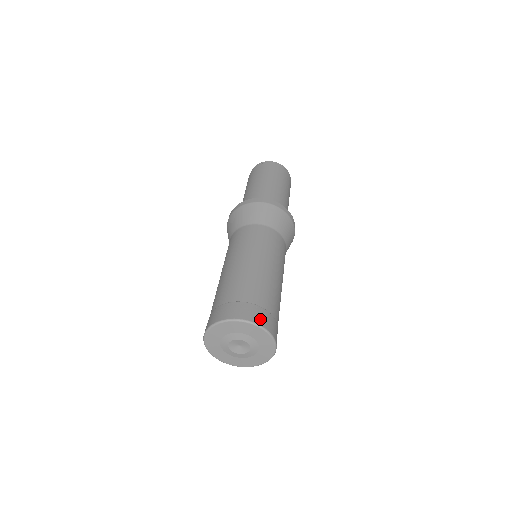
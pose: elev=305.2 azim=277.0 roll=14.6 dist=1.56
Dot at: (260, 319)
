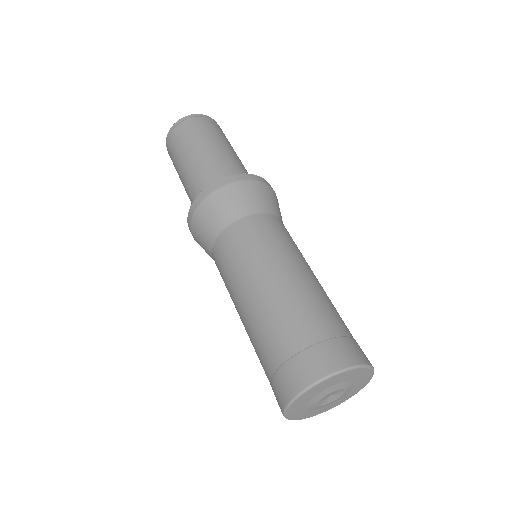
Dot at: (340, 359)
